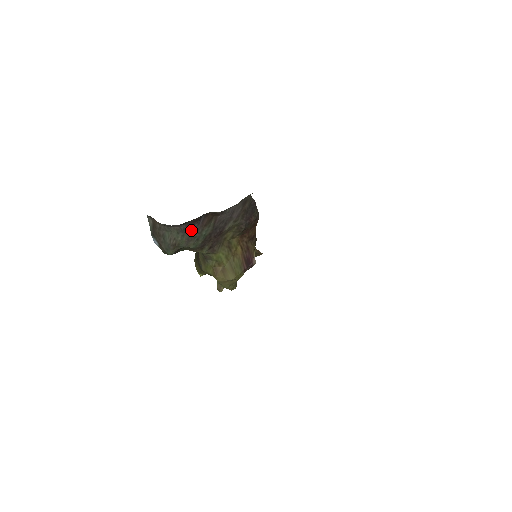
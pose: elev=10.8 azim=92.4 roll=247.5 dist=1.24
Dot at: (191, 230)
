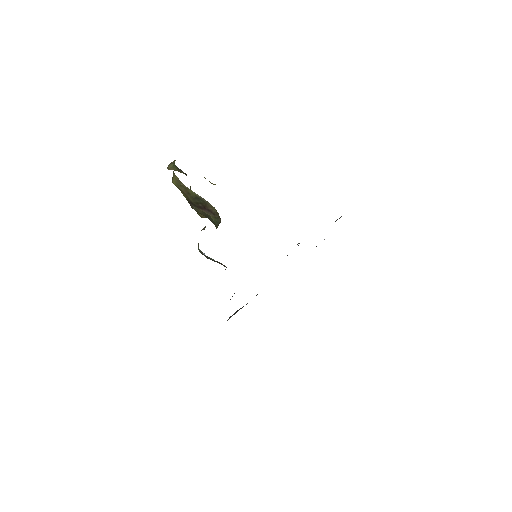
Dot at: occluded
